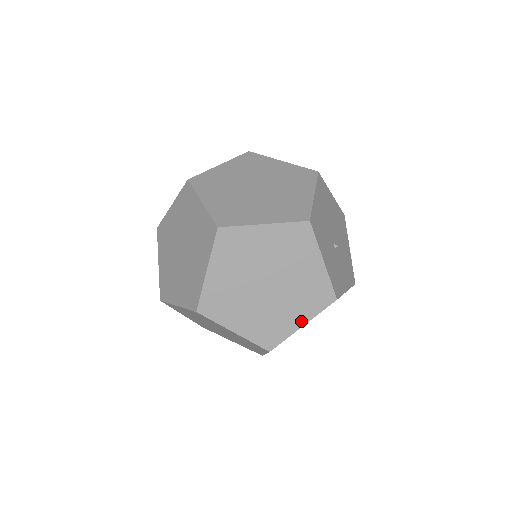
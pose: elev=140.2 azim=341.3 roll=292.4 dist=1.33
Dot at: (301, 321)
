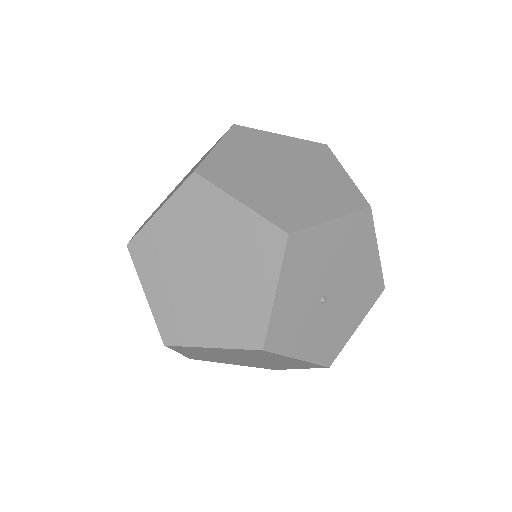
Dot at: (212, 340)
